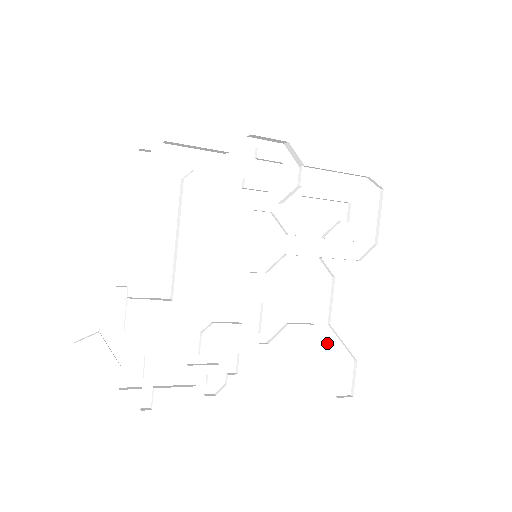
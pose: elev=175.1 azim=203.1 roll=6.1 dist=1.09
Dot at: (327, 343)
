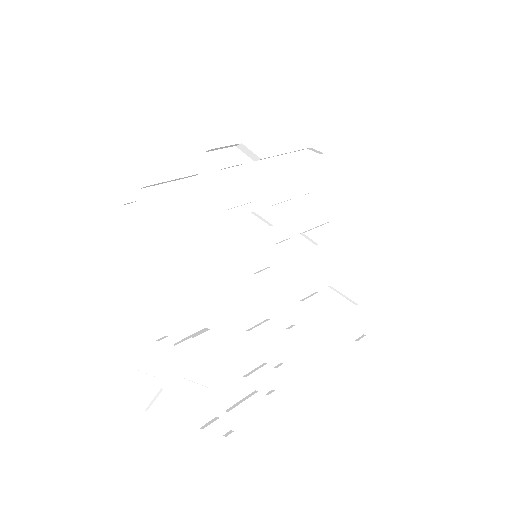
Dot at: (333, 302)
